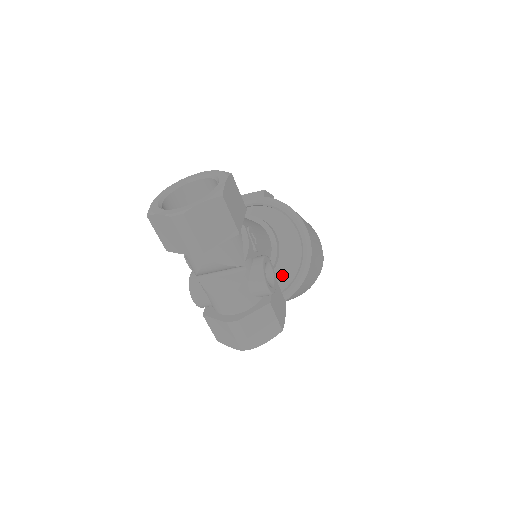
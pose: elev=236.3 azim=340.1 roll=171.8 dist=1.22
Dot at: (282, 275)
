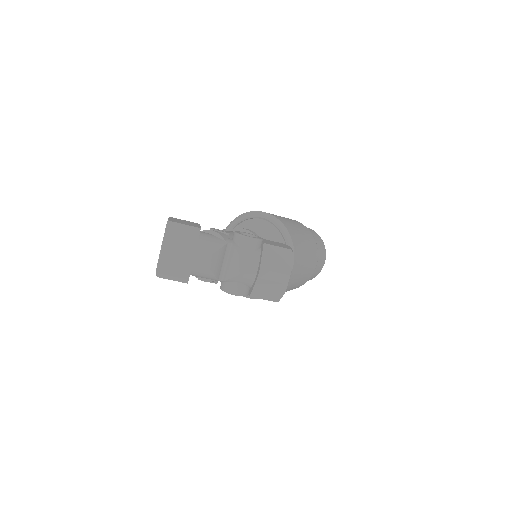
Dot at: occluded
